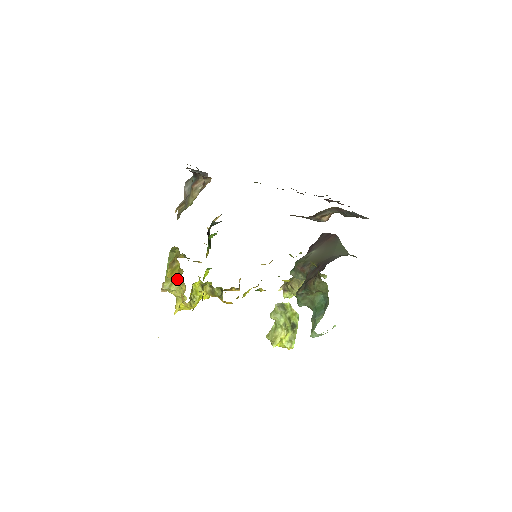
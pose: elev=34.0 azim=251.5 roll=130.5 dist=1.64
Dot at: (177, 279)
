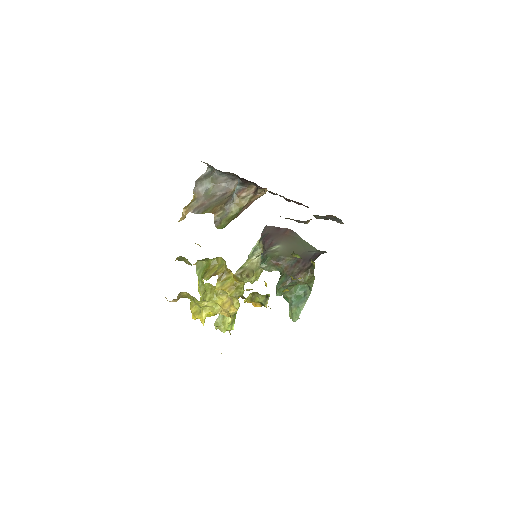
Dot at: (231, 291)
